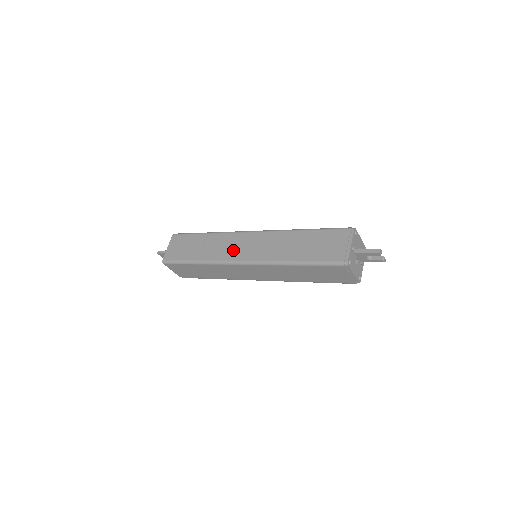
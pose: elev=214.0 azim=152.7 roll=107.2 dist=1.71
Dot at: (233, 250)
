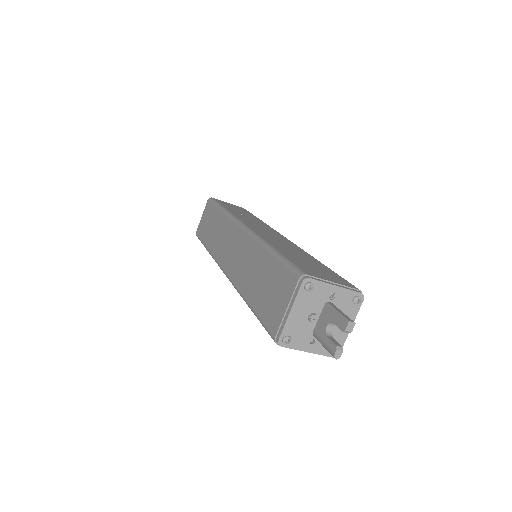
Dot at: (254, 224)
